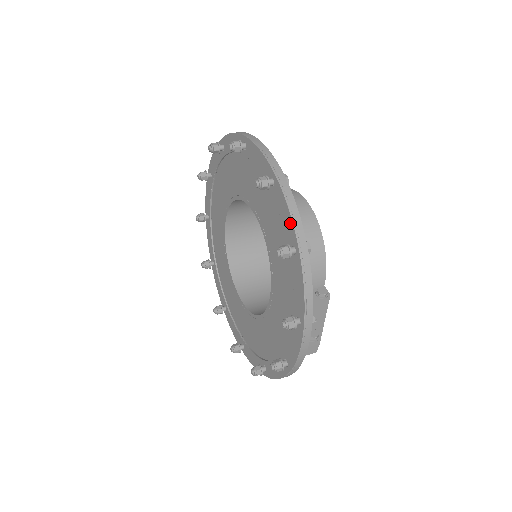
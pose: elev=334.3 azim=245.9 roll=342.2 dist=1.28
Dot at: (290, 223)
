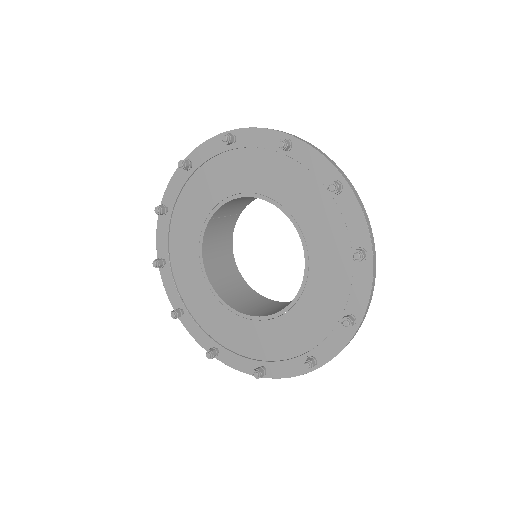
Dot at: (363, 228)
